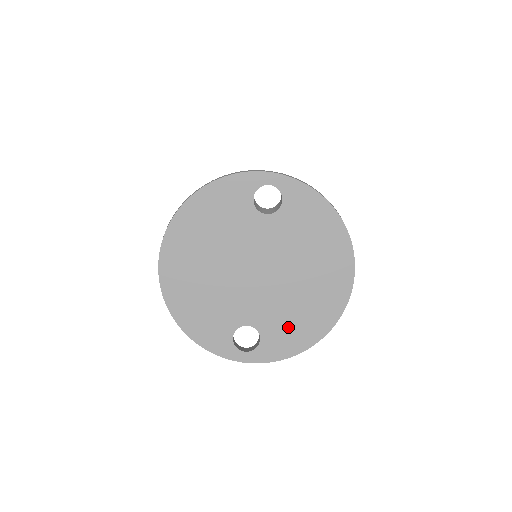
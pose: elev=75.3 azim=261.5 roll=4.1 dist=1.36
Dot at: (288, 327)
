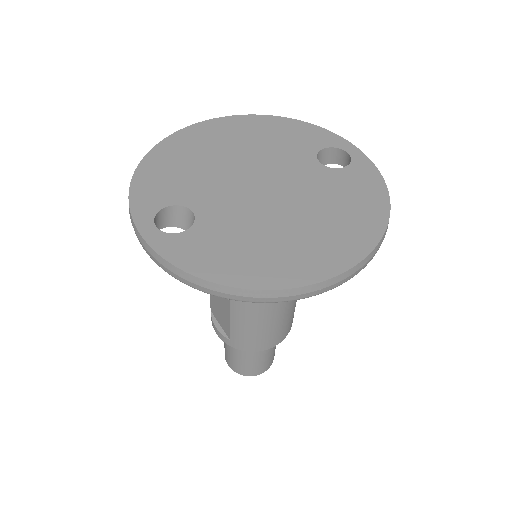
Dot at: (226, 246)
